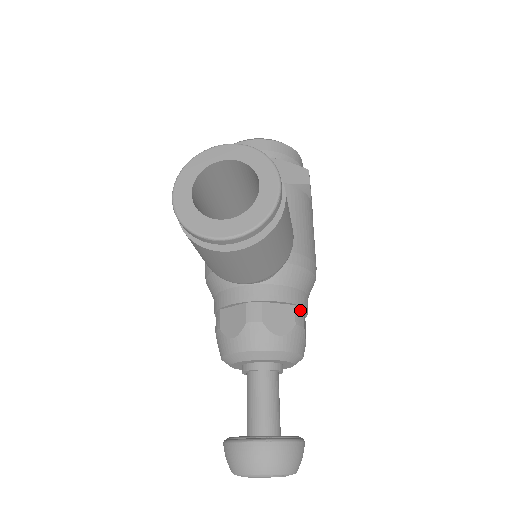
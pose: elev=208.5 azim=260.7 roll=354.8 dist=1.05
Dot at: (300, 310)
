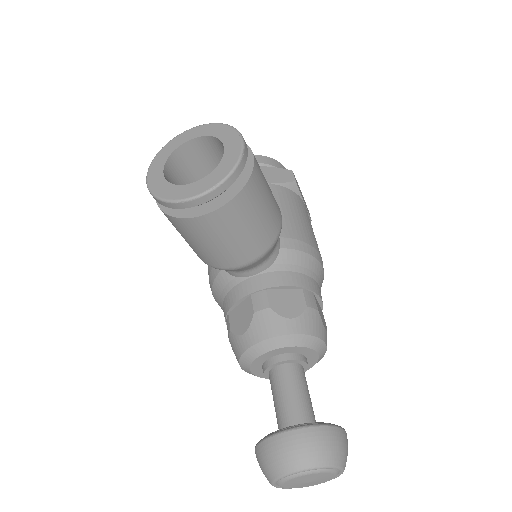
Dot at: (310, 294)
